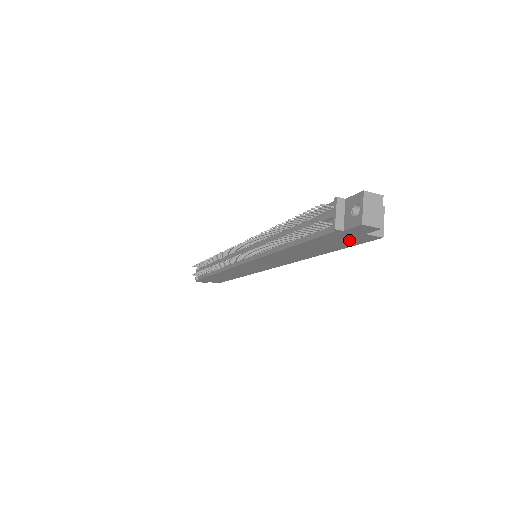
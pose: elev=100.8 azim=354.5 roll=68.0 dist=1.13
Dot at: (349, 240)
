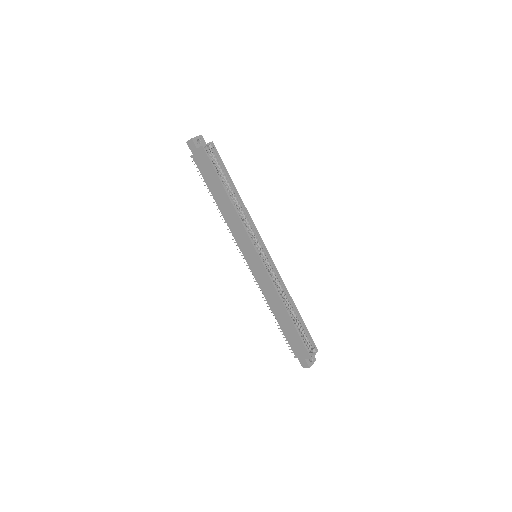
Dot at: (205, 162)
